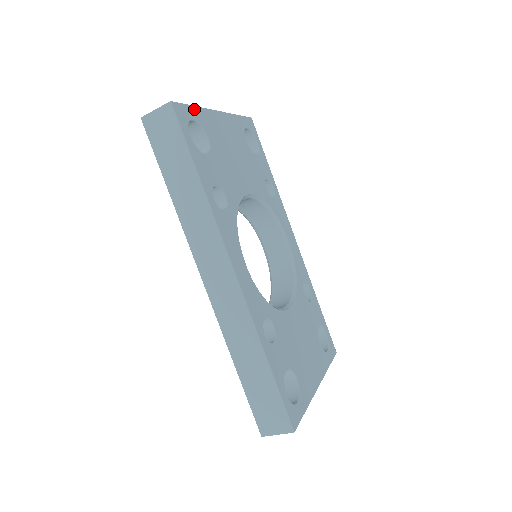
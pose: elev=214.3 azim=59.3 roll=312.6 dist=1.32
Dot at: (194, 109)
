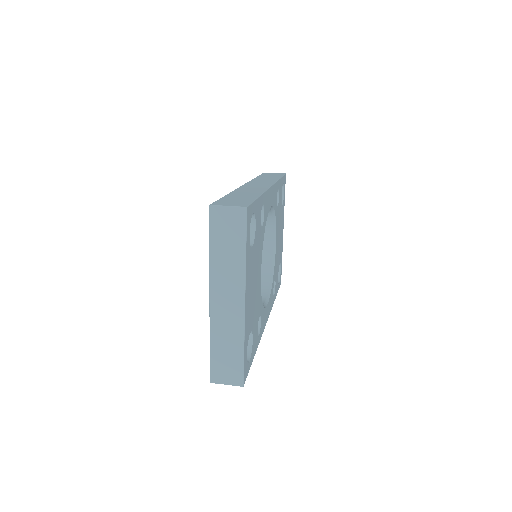
Dot at: (245, 351)
